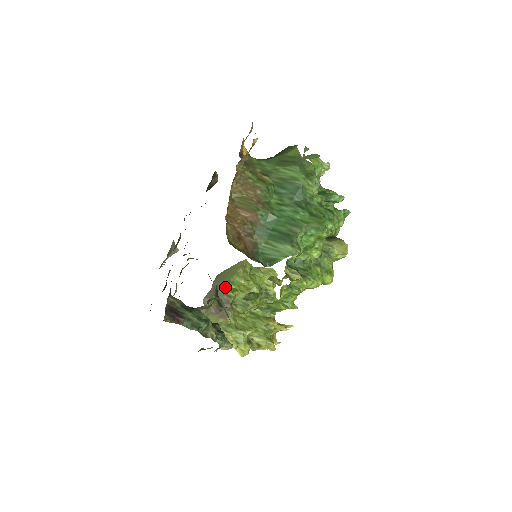
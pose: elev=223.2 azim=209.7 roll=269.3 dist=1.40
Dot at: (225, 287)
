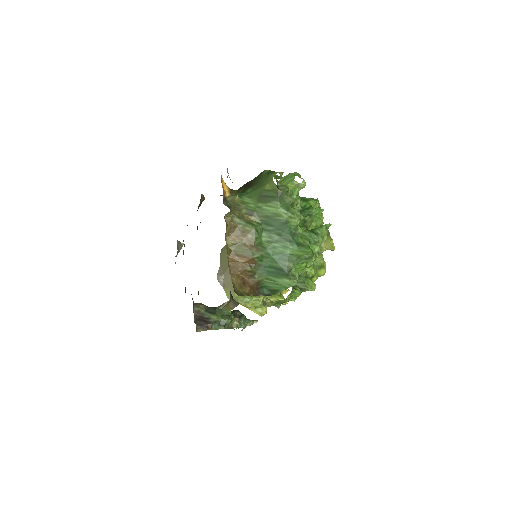
Dot at: occluded
